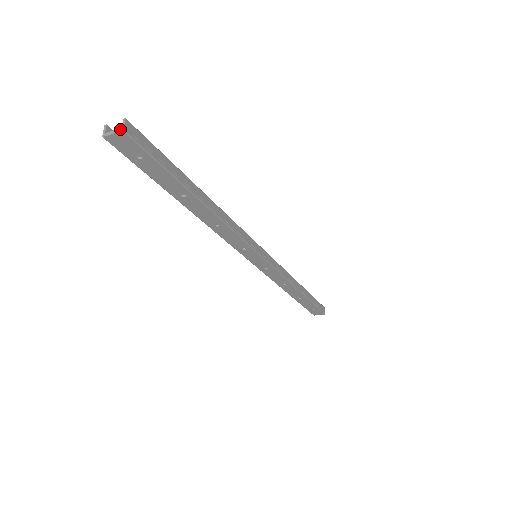
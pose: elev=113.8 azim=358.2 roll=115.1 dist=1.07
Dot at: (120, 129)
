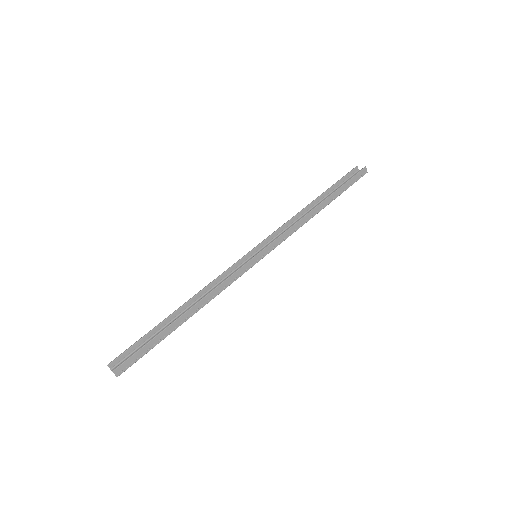
Dot at: occluded
